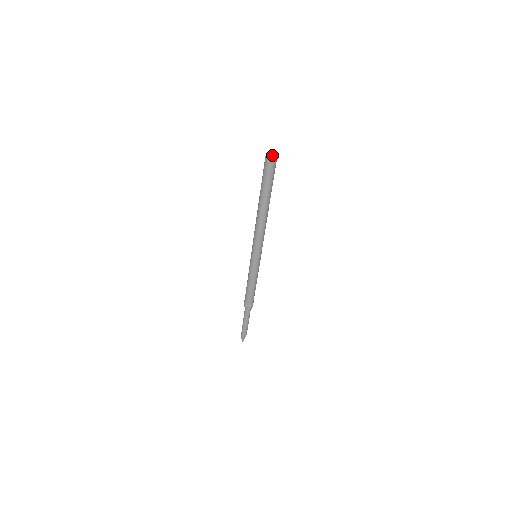
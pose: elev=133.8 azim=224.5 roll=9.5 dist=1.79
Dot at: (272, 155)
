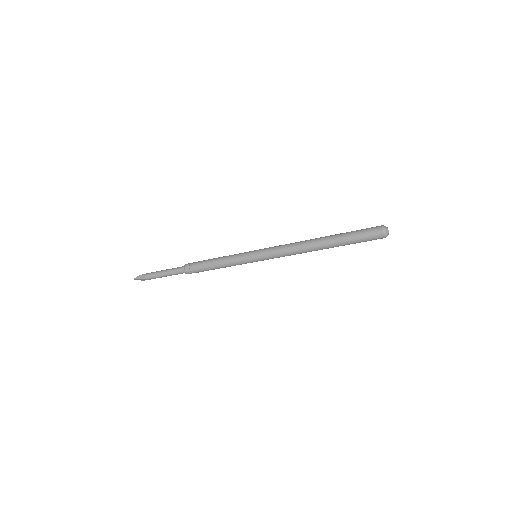
Dot at: (388, 230)
